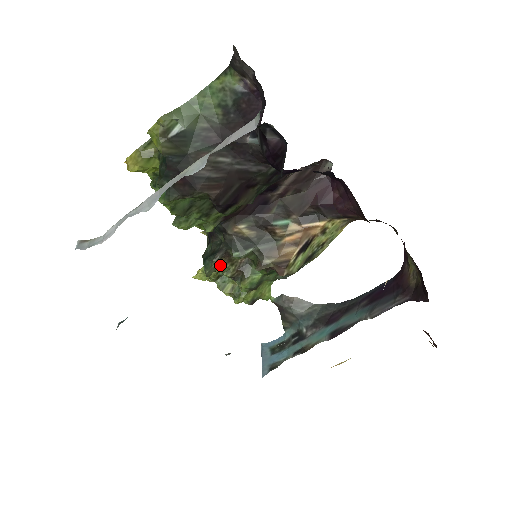
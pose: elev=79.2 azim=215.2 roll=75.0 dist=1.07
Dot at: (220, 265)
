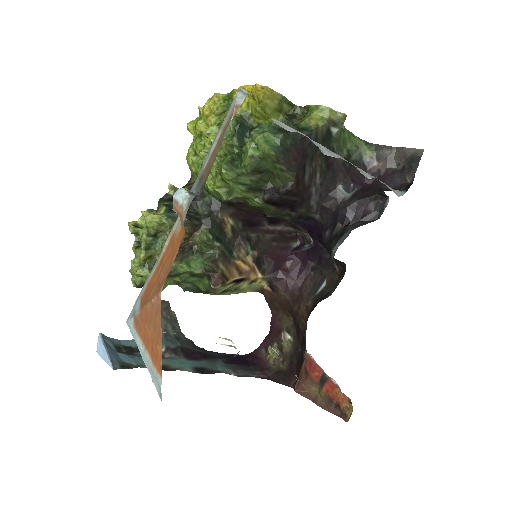
Dot at: occluded
